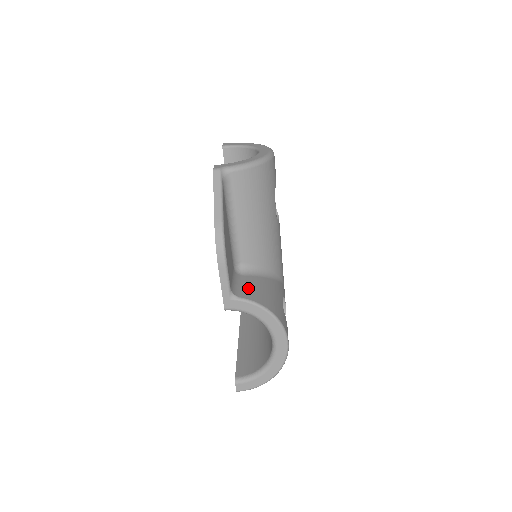
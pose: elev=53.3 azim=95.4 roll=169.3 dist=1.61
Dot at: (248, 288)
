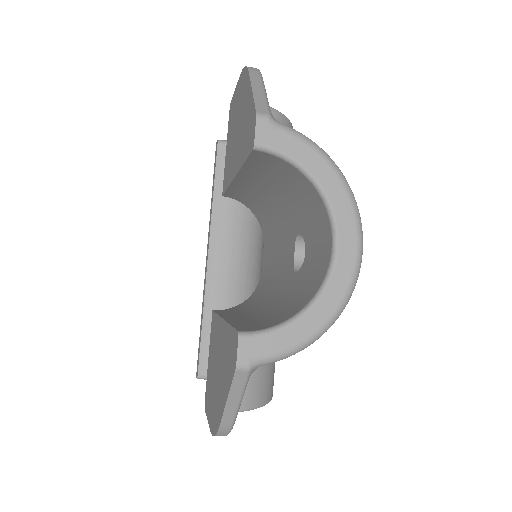
Dot at: occluded
